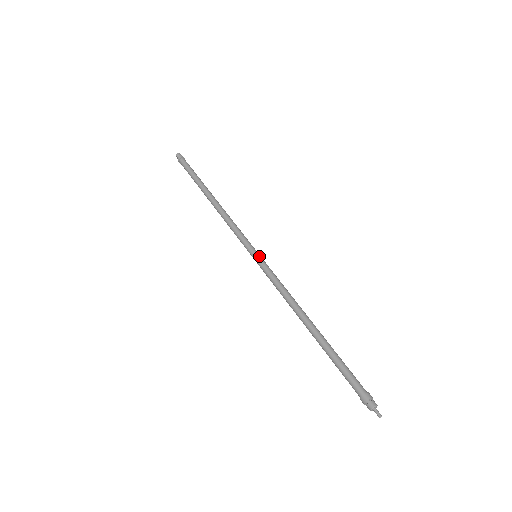
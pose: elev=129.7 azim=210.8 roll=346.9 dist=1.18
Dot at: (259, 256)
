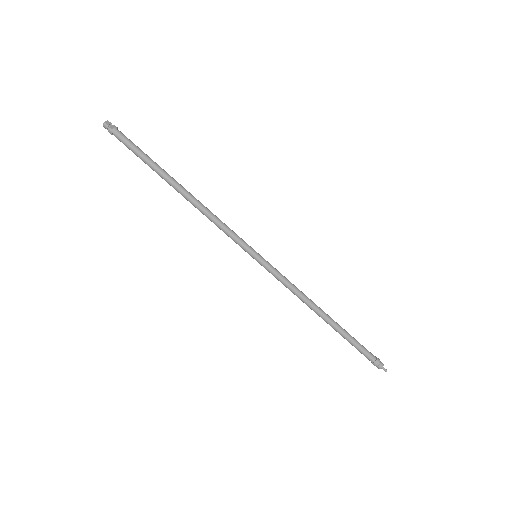
Dot at: (259, 260)
